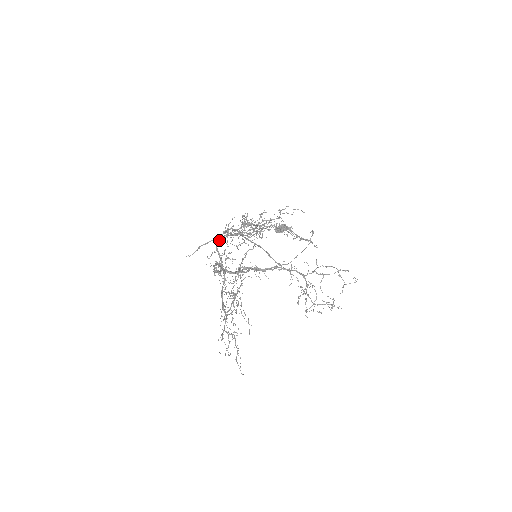
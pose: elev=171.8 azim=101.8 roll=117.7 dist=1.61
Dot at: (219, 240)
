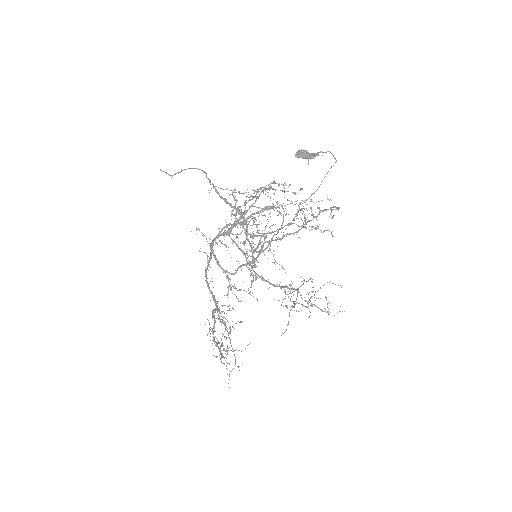
Dot at: occluded
